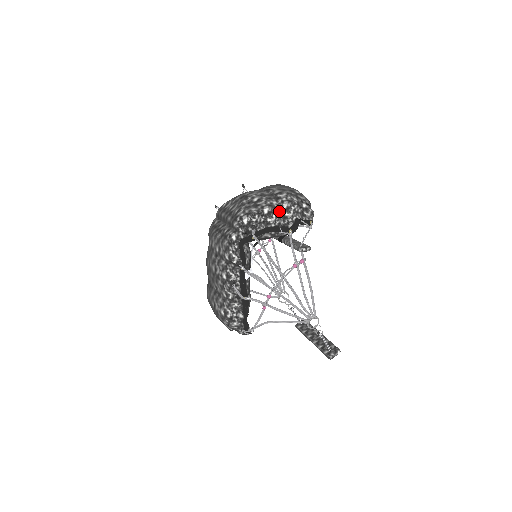
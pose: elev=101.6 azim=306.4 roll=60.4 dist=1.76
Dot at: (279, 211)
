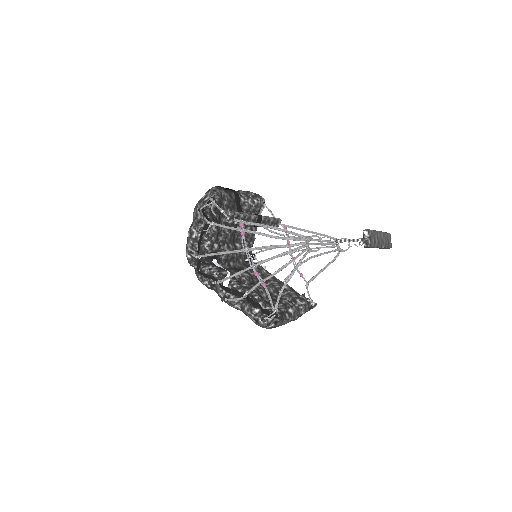
Dot at: (195, 223)
